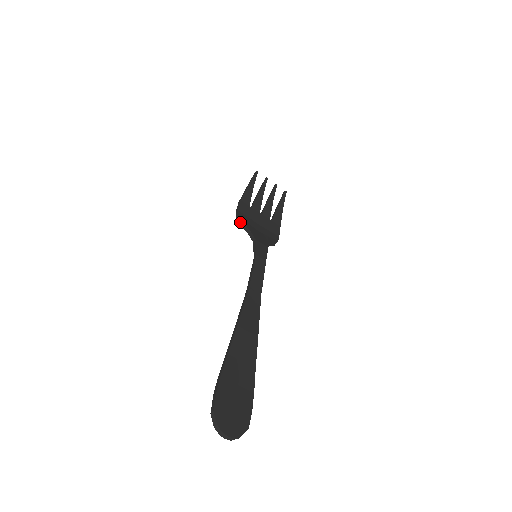
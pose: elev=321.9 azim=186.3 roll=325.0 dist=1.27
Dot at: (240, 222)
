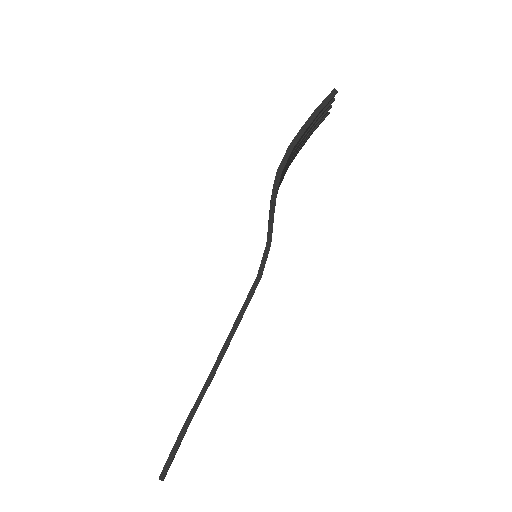
Dot at: (273, 201)
